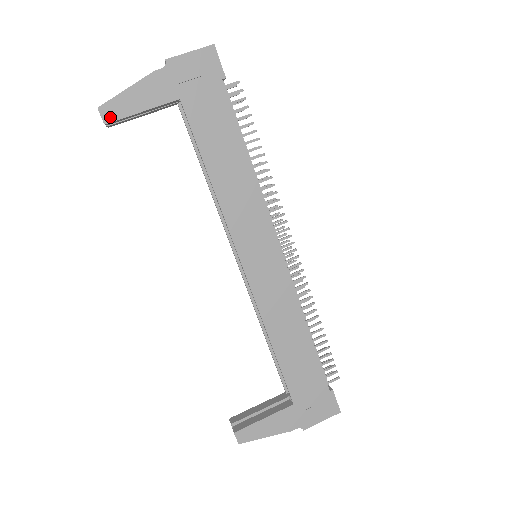
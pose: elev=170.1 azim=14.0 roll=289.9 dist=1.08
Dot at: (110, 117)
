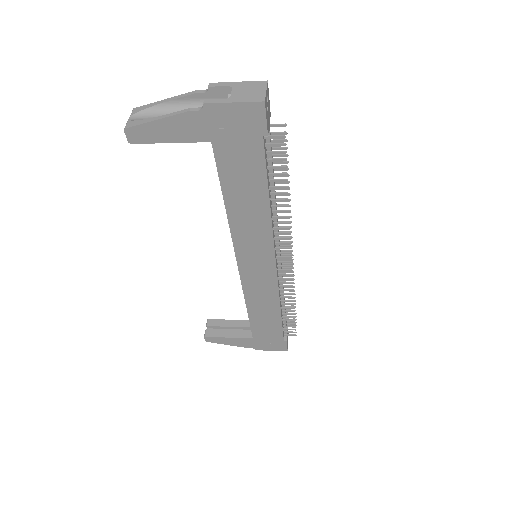
Dot at: (135, 139)
